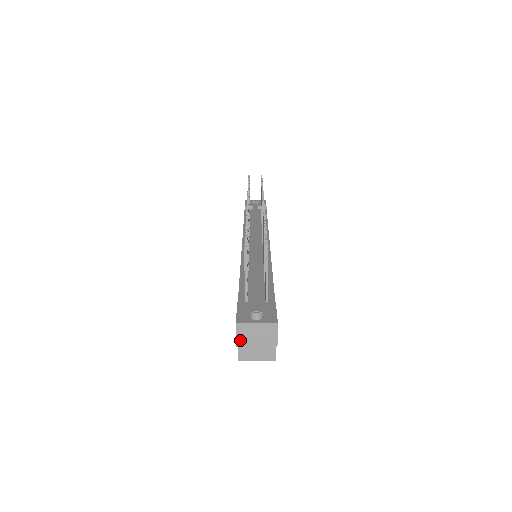
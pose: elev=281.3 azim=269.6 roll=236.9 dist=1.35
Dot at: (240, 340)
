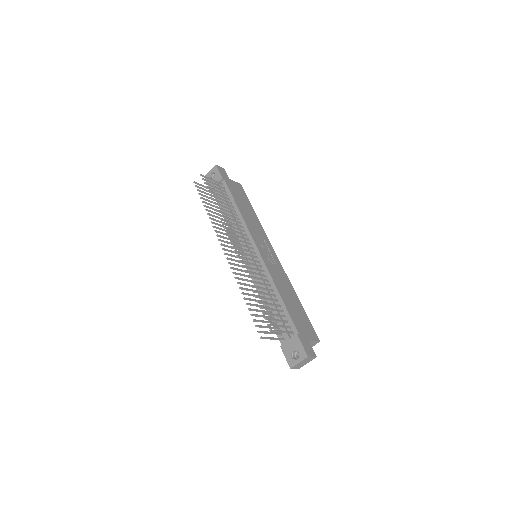
Dot at: (298, 368)
